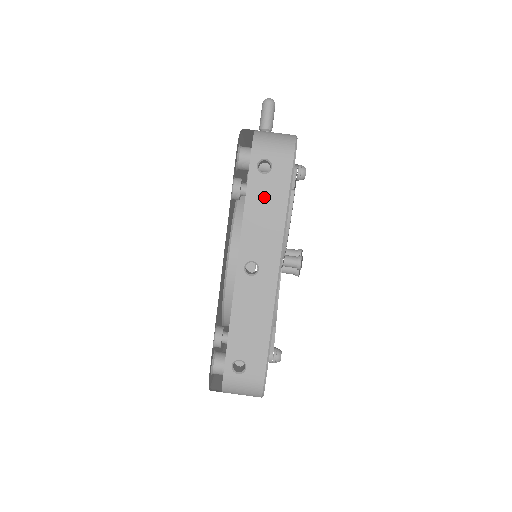
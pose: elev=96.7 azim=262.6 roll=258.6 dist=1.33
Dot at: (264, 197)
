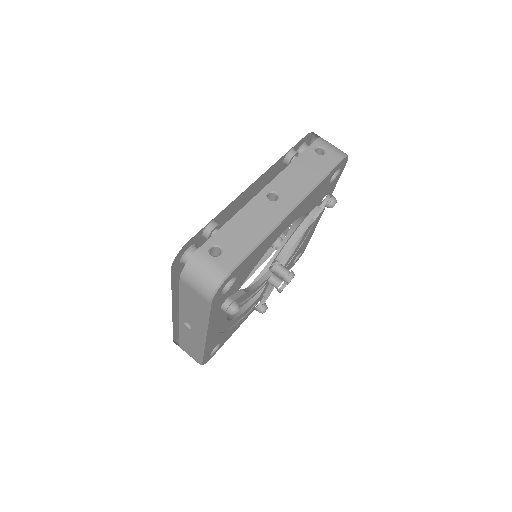
Dot at: (309, 165)
